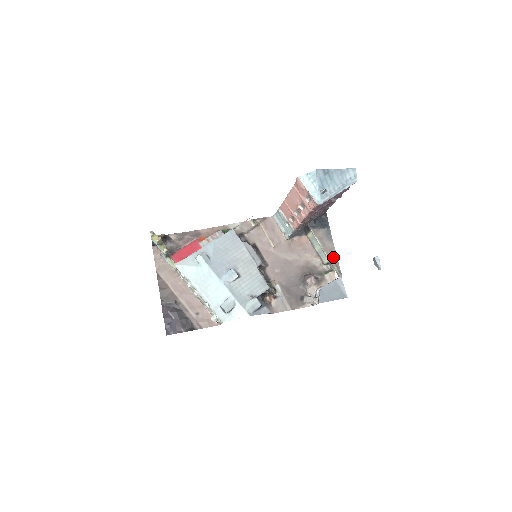
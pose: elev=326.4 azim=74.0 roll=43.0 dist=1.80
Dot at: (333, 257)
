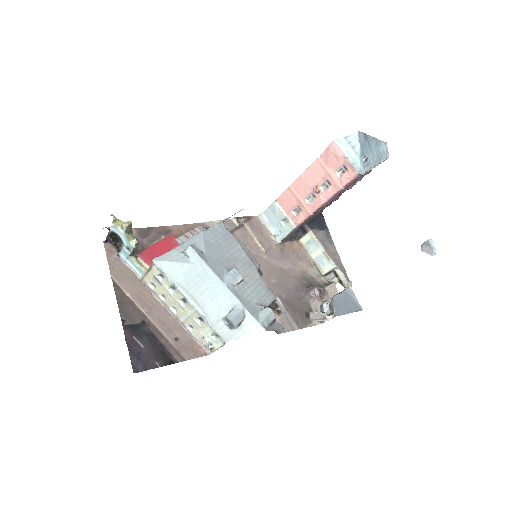
Dot at: (338, 263)
